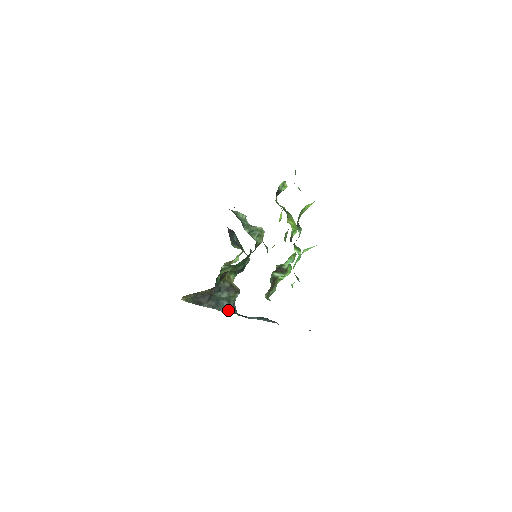
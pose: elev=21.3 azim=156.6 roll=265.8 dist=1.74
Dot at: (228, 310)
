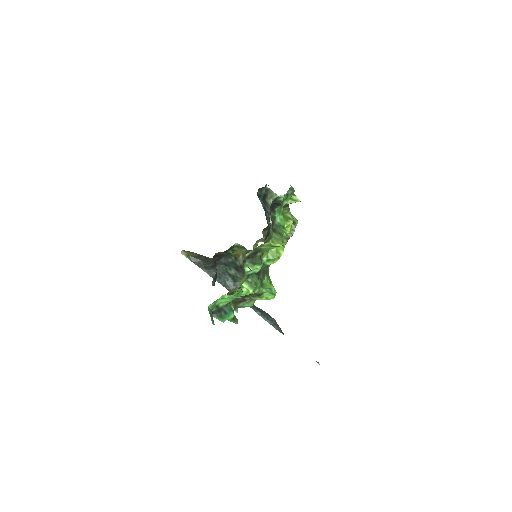
Dot at: (229, 288)
